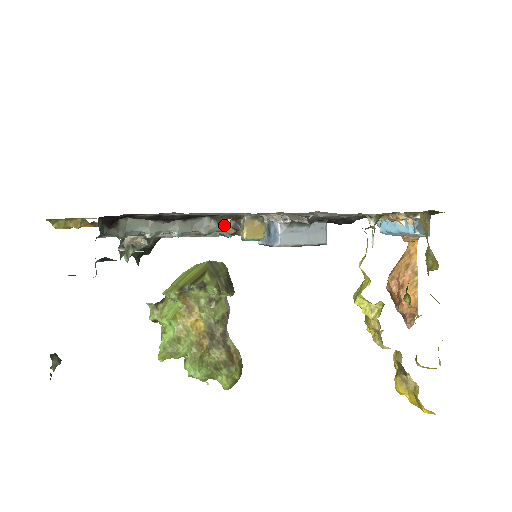
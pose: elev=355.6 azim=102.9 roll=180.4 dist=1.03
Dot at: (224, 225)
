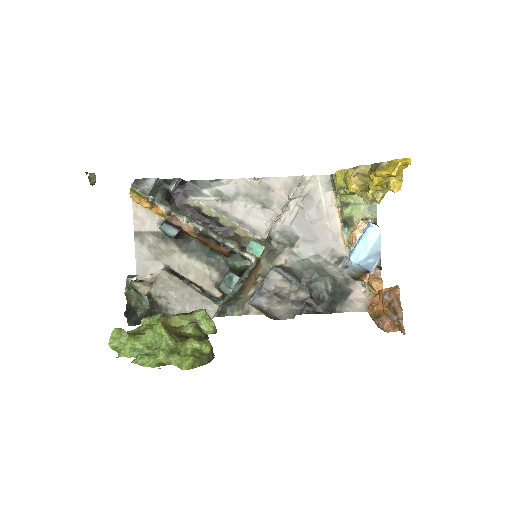
Dot at: (235, 242)
